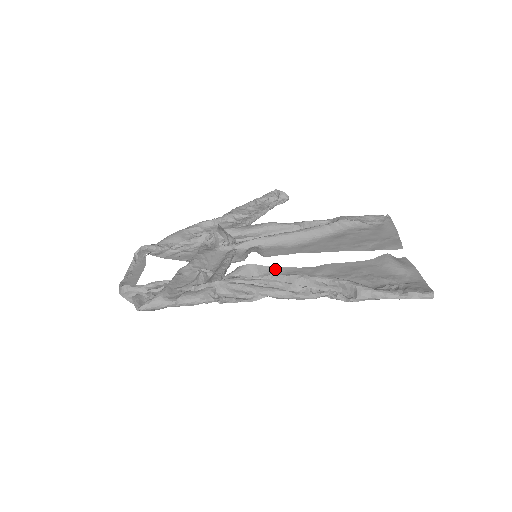
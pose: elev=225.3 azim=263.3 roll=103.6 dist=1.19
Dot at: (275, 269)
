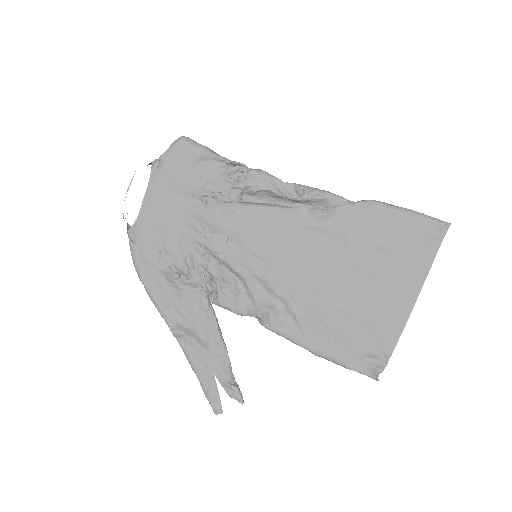
Dot at: (285, 238)
